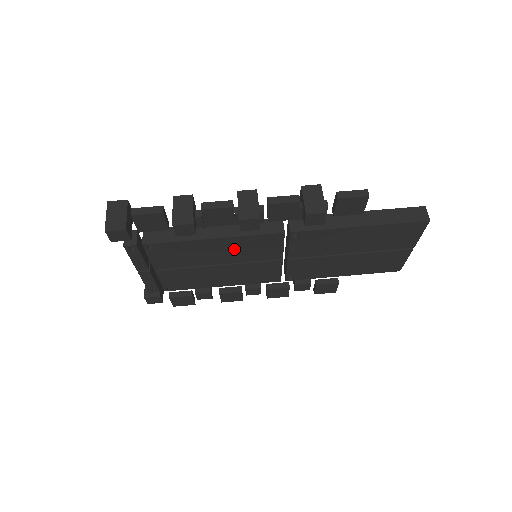
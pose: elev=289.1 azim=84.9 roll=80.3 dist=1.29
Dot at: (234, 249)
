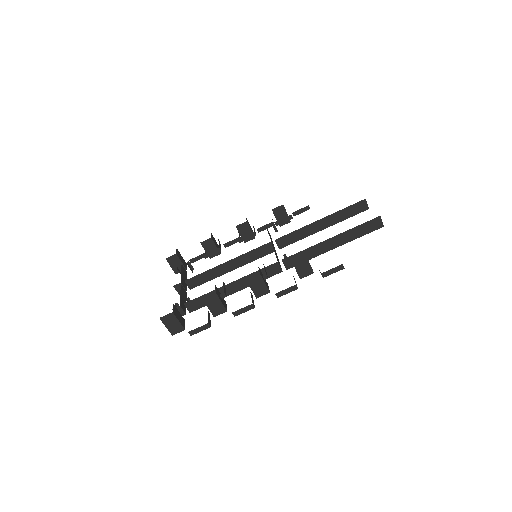
Dot at: occluded
